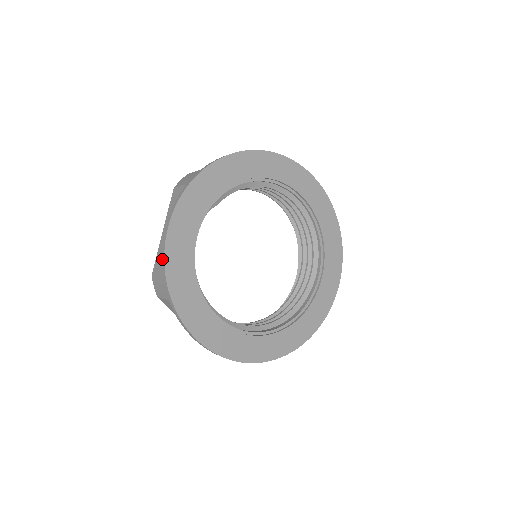
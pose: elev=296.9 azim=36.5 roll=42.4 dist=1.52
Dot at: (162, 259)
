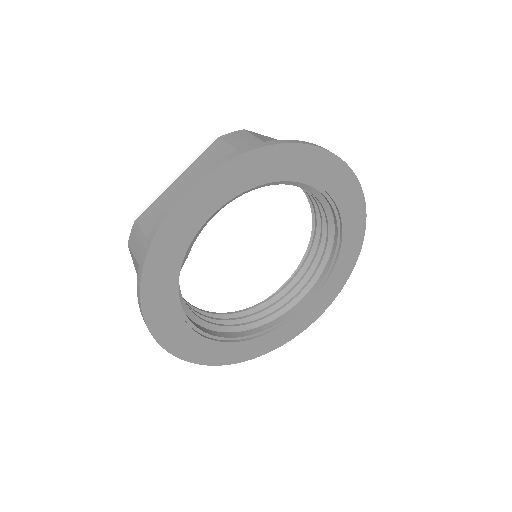
Dot at: (155, 339)
